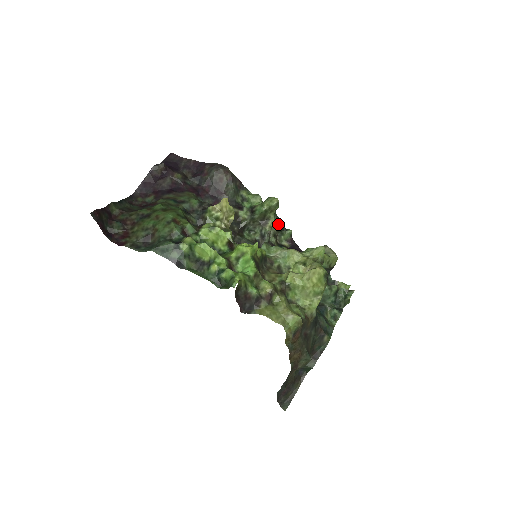
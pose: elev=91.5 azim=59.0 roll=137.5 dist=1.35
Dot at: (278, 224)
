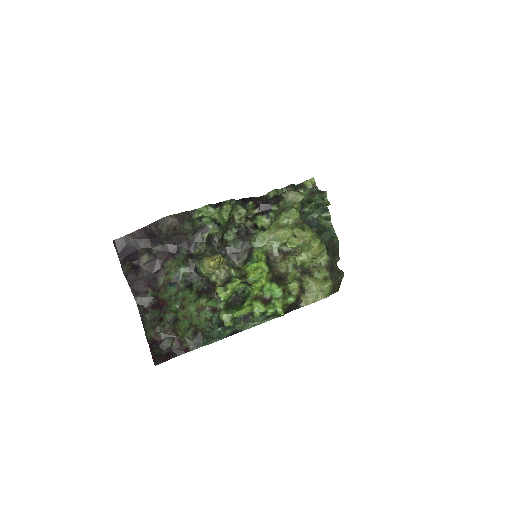
Dot at: (243, 214)
